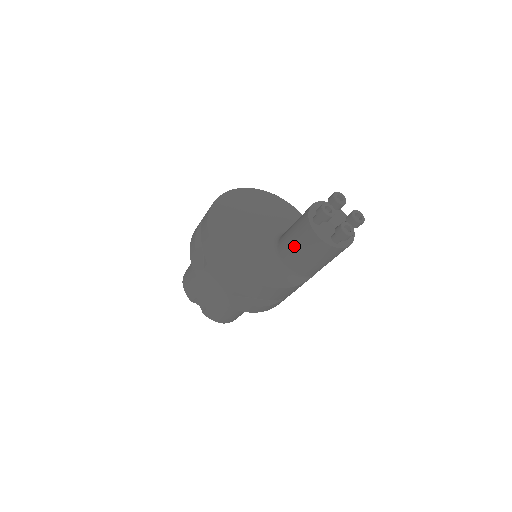
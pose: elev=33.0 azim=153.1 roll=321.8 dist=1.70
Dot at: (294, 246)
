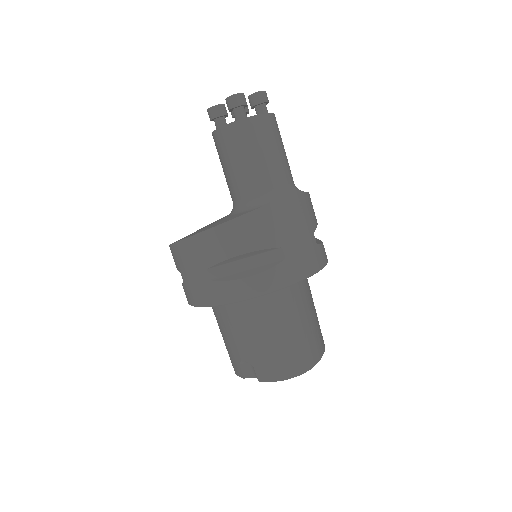
Dot at: (225, 171)
